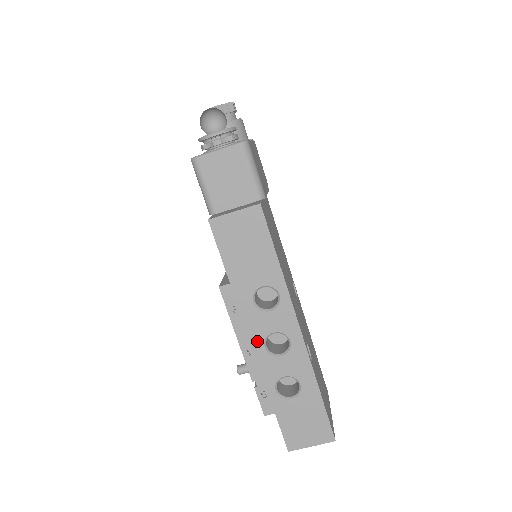
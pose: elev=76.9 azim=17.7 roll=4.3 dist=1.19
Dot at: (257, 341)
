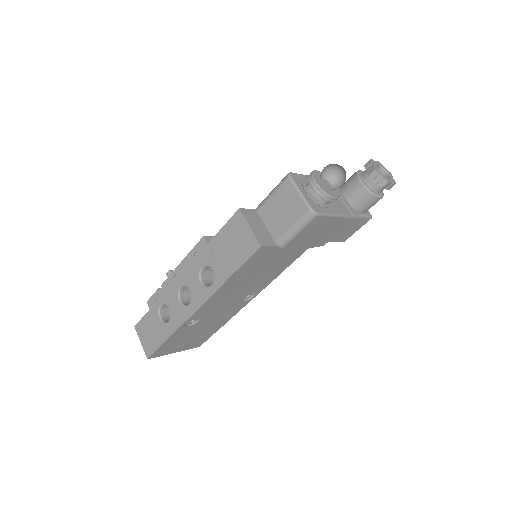
Dot at: (182, 279)
